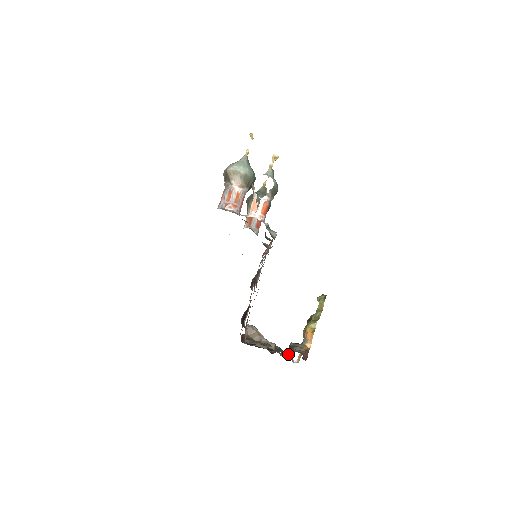
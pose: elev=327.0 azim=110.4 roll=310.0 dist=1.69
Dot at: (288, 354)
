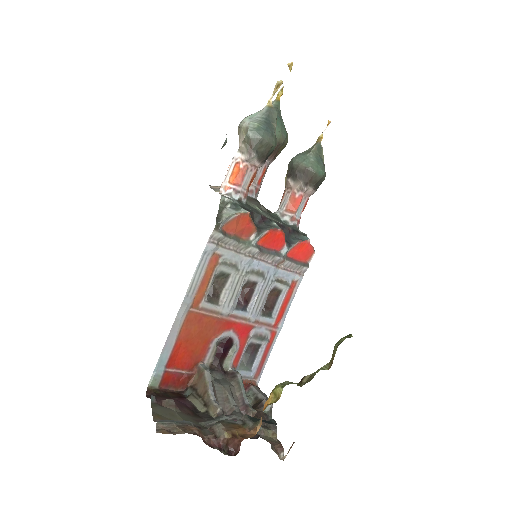
Dot at: (258, 436)
